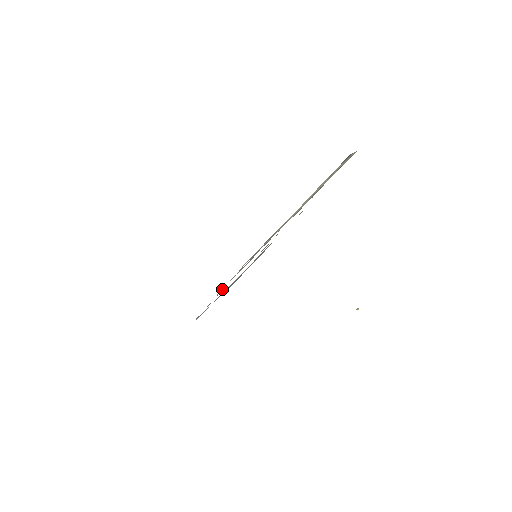
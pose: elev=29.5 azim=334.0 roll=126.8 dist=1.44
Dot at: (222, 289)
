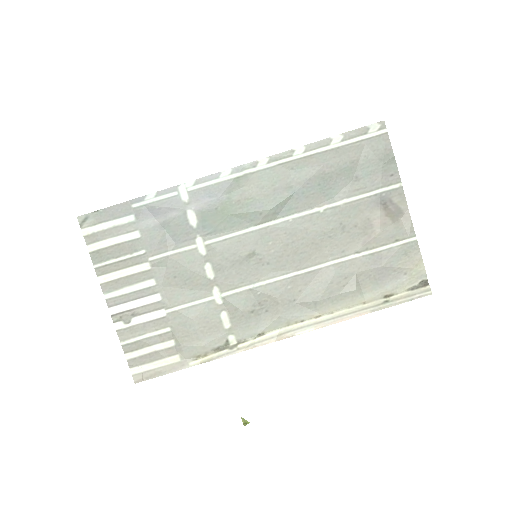
Dot at: (118, 324)
